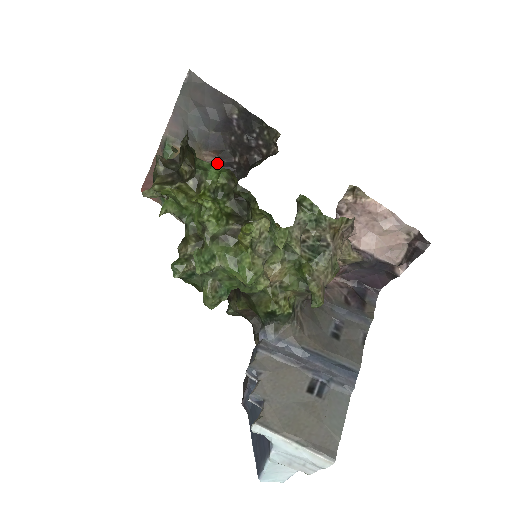
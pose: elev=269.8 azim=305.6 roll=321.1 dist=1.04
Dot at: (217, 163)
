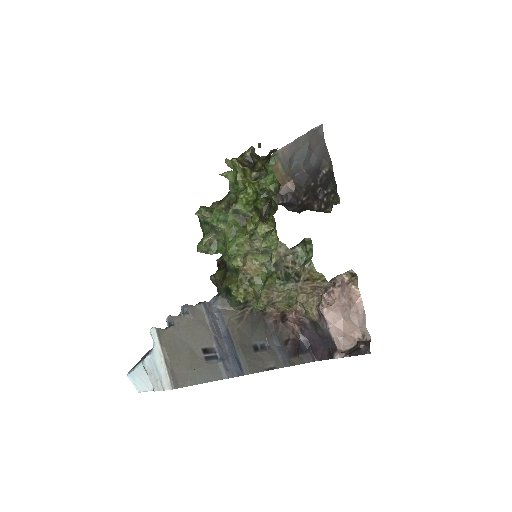
Dot at: (291, 191)
